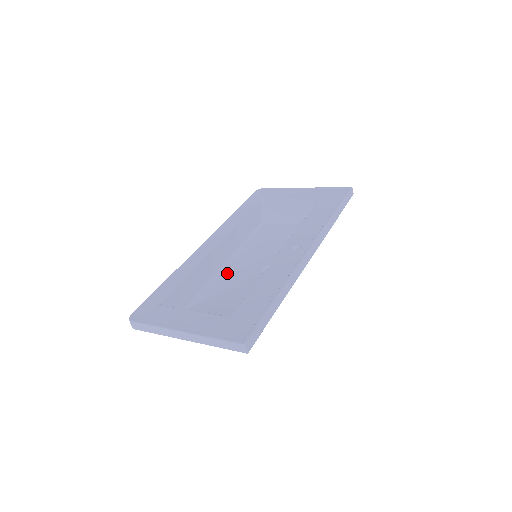
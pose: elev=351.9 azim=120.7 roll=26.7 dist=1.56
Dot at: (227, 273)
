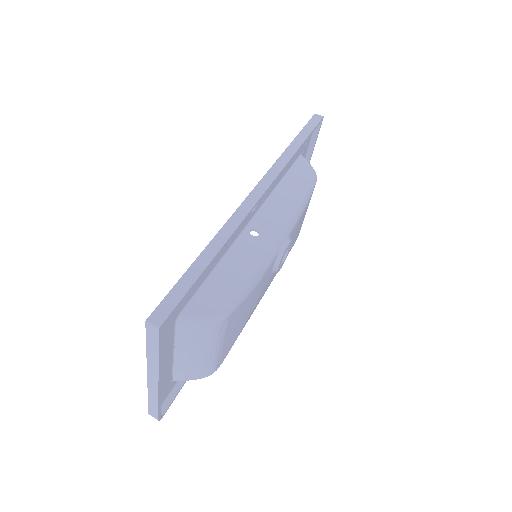
Dot at: occluded
